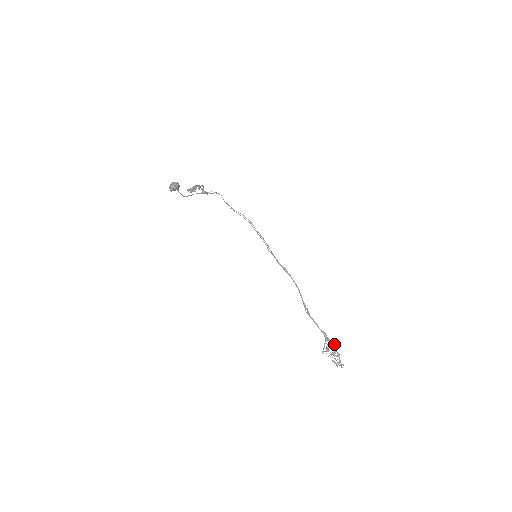
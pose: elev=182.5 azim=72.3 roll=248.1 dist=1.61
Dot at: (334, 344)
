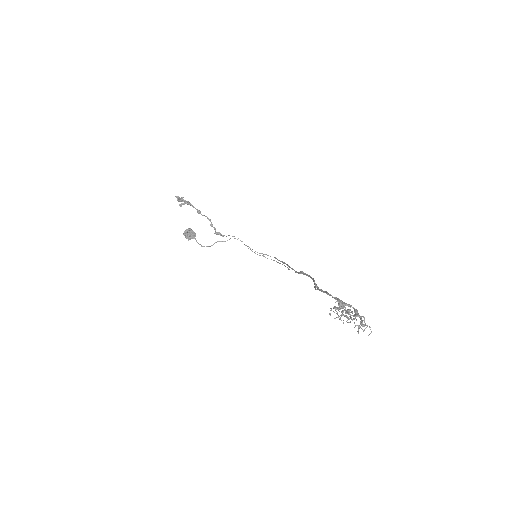
Dot at: occluded
